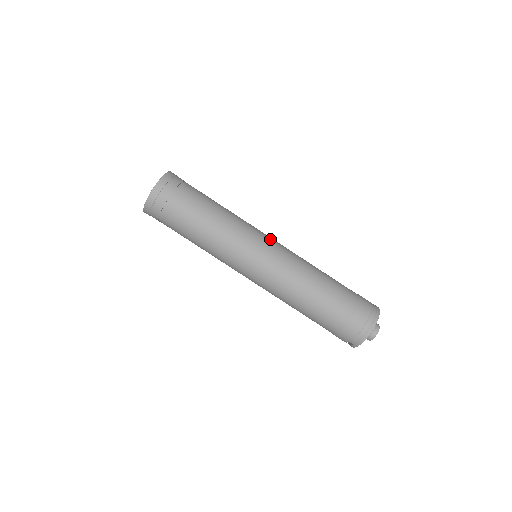
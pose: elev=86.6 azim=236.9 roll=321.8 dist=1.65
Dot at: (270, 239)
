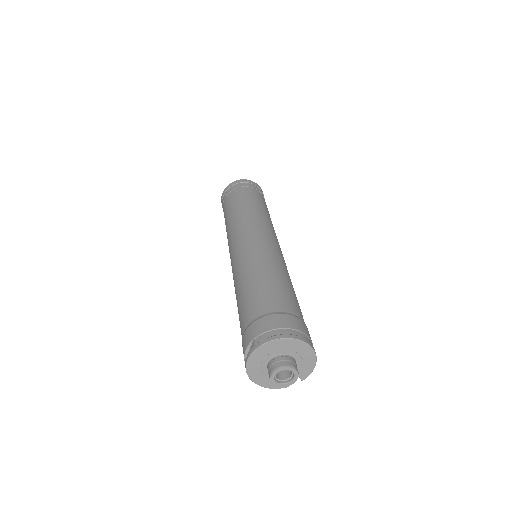
Dot at: occluded
